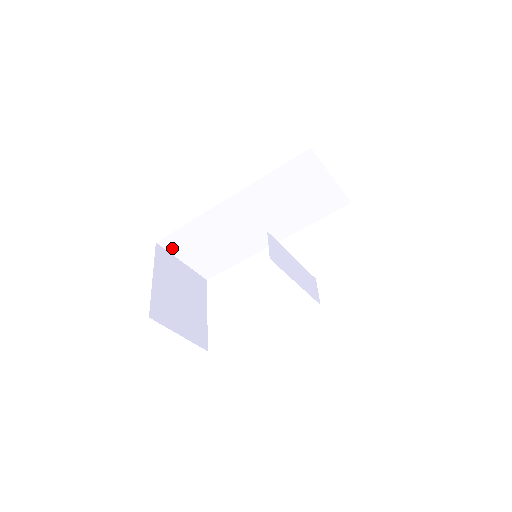
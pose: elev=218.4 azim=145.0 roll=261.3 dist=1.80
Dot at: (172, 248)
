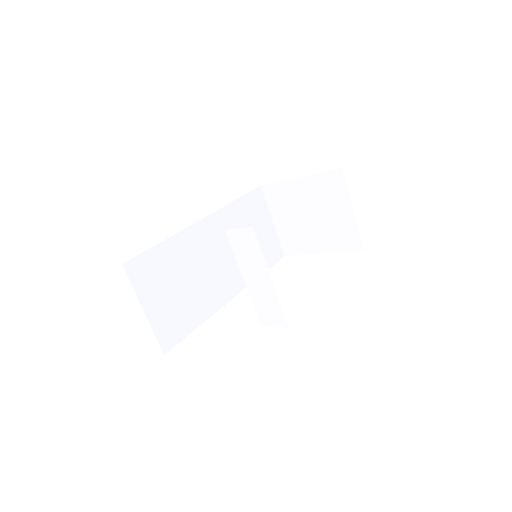
Dot at: (137, 280)
